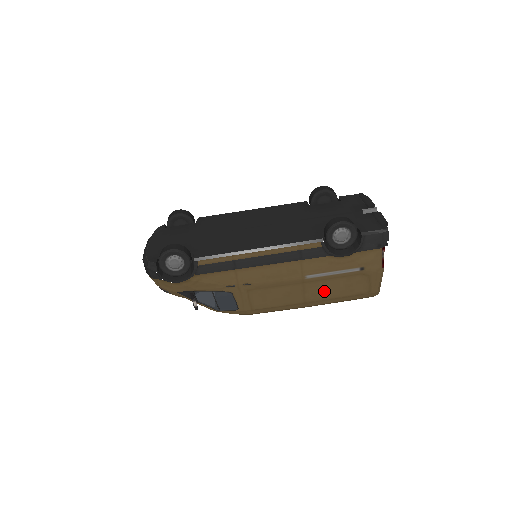
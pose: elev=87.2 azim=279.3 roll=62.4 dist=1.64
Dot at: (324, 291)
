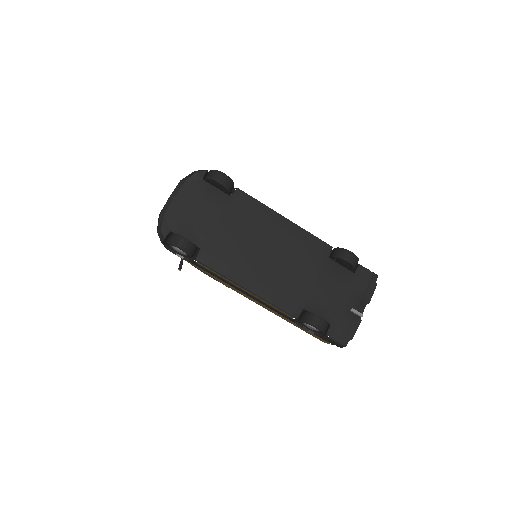
Dot at: occluded
